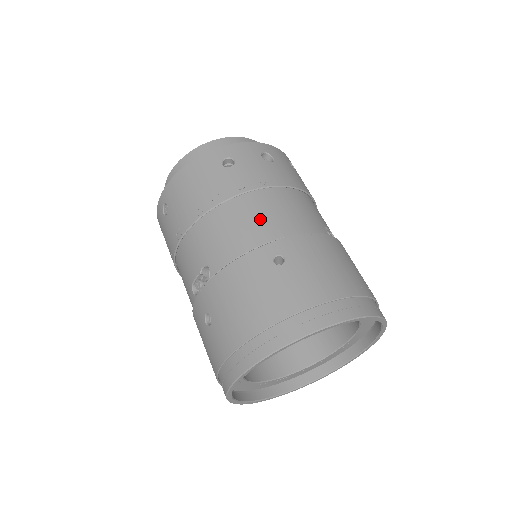
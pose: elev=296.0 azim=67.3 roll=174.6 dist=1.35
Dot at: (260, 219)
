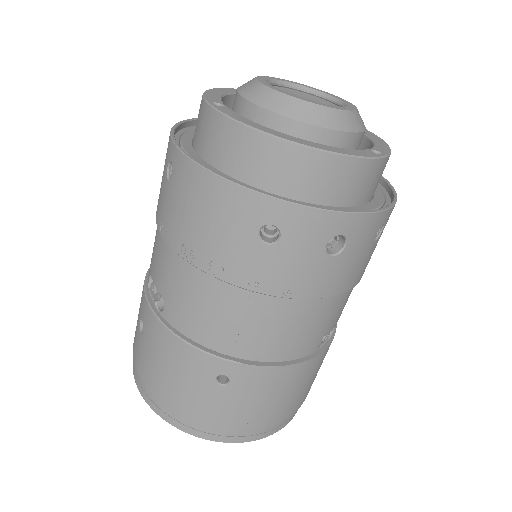
Dot at: (243, 329)
